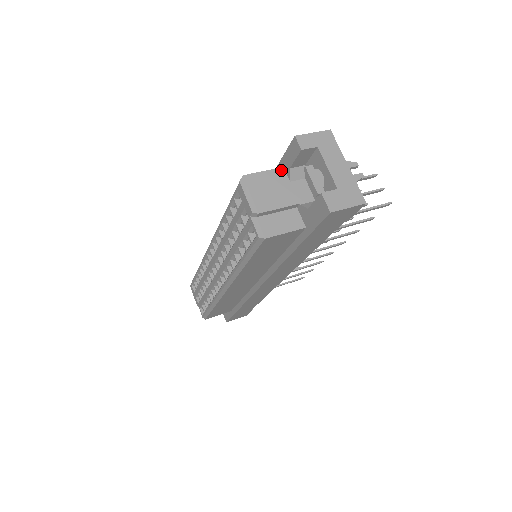
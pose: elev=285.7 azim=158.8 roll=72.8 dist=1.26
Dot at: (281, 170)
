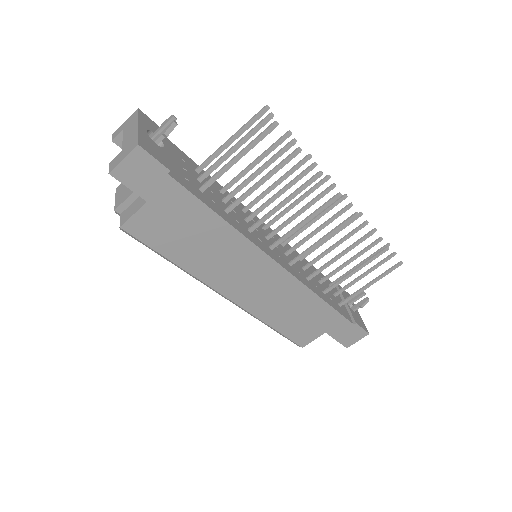
Dot at: occluded
